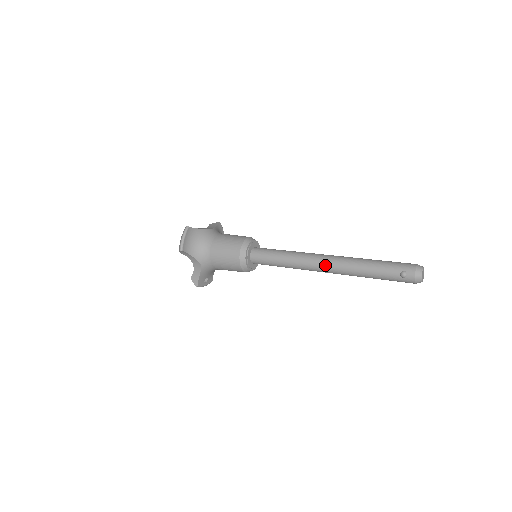
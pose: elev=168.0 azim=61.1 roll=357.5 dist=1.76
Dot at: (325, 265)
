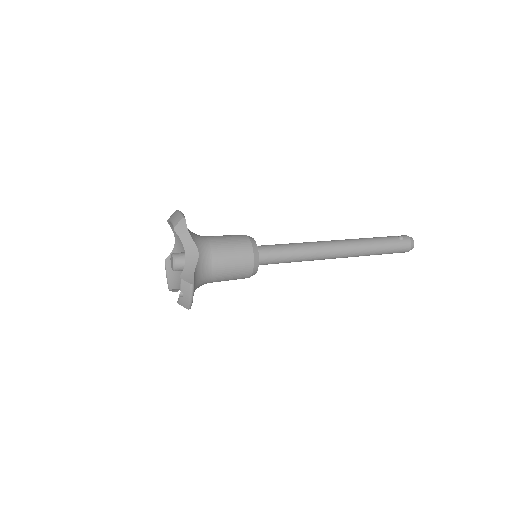
Dot at: (338, 242)
